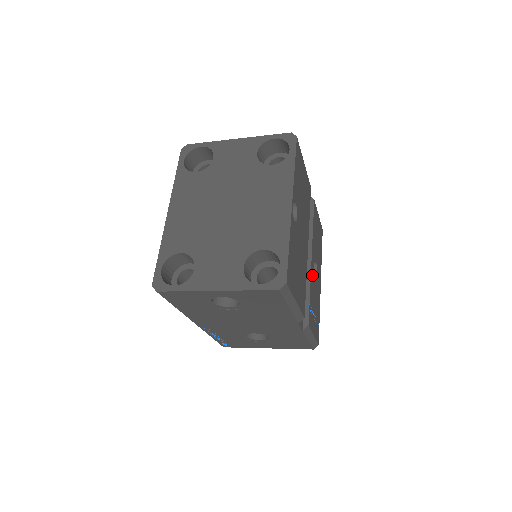
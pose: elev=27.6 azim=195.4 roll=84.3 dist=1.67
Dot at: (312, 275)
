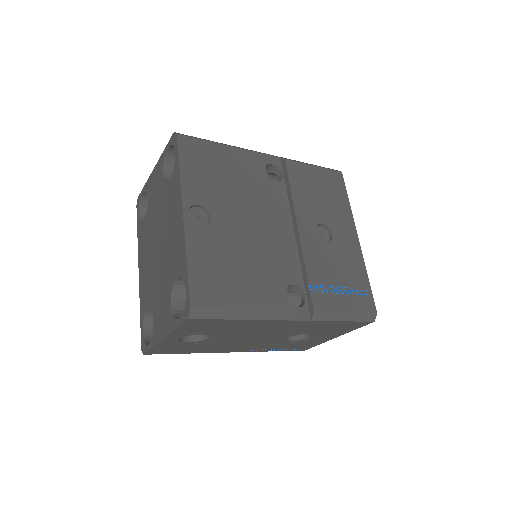
Dot at: (310, 247)
